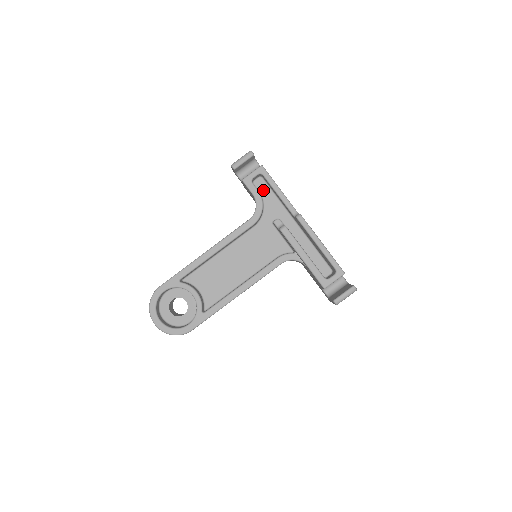
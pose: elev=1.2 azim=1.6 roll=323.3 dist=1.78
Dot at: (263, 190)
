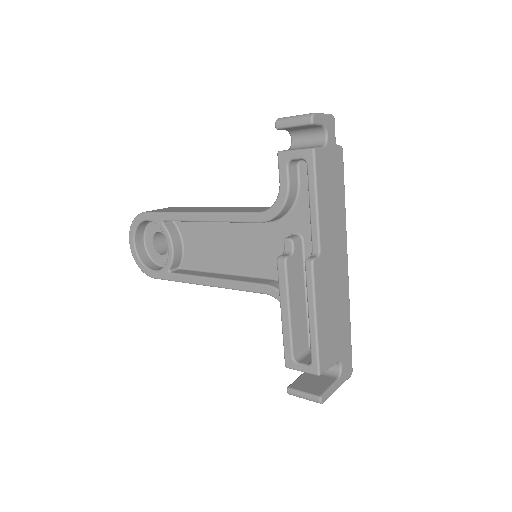
Dot at: (305, 182)
